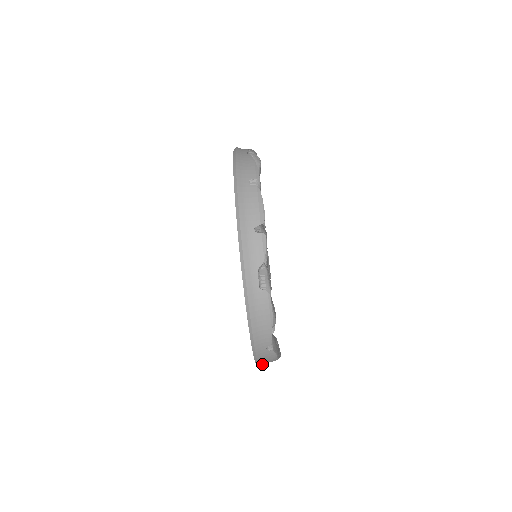
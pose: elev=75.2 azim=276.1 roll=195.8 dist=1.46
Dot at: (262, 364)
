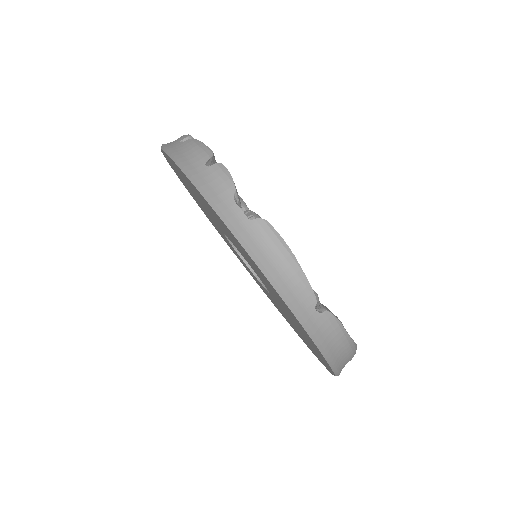
Dot at: (336, 361)
